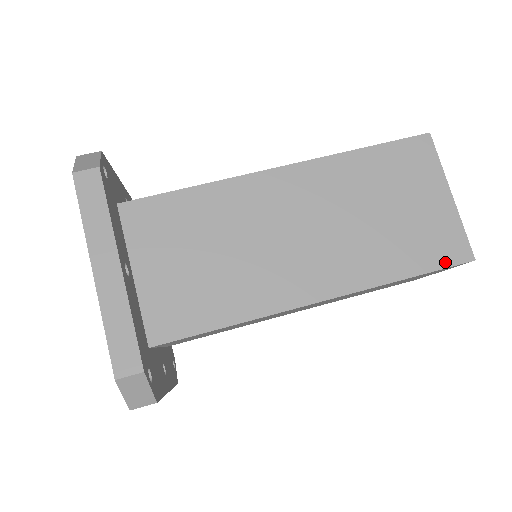
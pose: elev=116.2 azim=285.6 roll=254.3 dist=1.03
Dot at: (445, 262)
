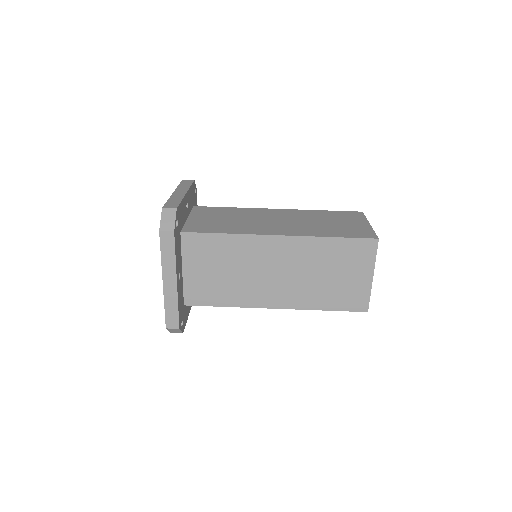
Dot at: (351, 309)
